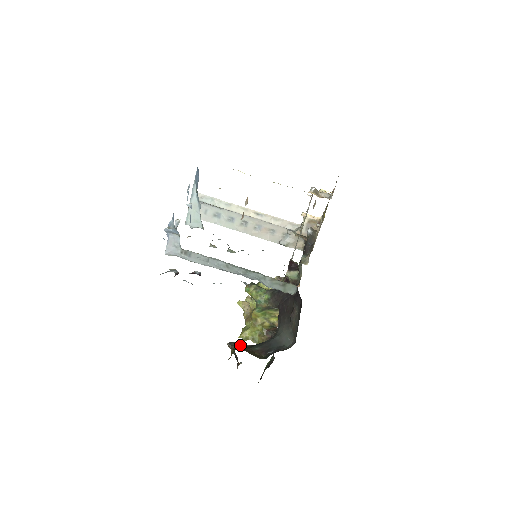
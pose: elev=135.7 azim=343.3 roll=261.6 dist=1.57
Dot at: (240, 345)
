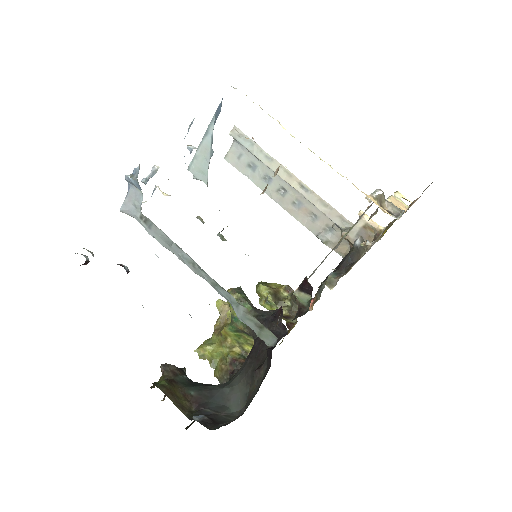
Dot at: (176, 374)
